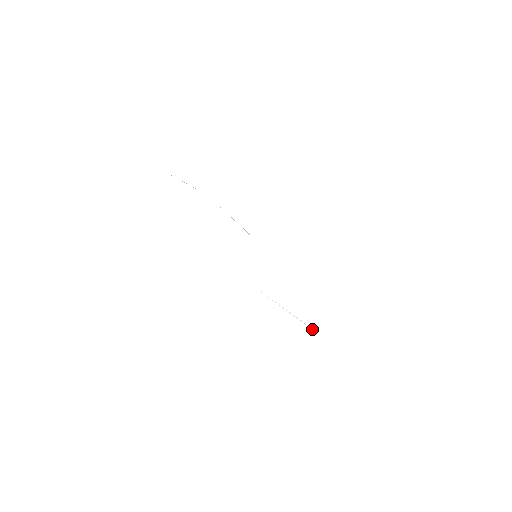
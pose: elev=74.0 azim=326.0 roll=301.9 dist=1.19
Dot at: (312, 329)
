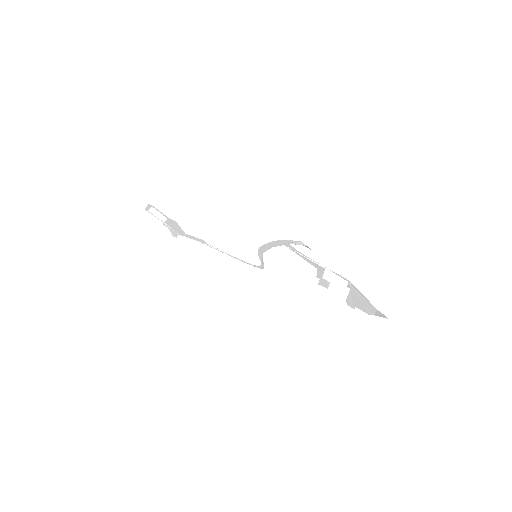
Dot at: (343, 279)
